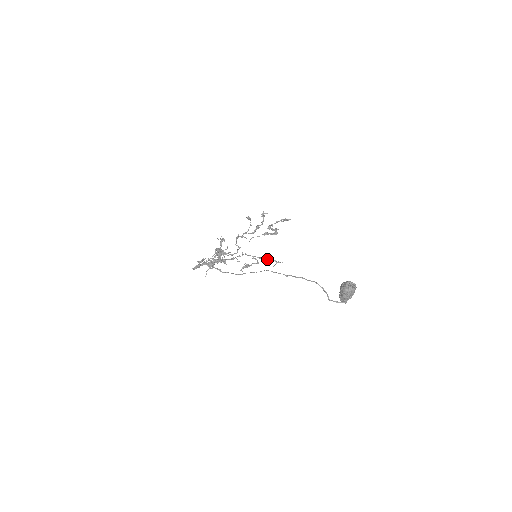
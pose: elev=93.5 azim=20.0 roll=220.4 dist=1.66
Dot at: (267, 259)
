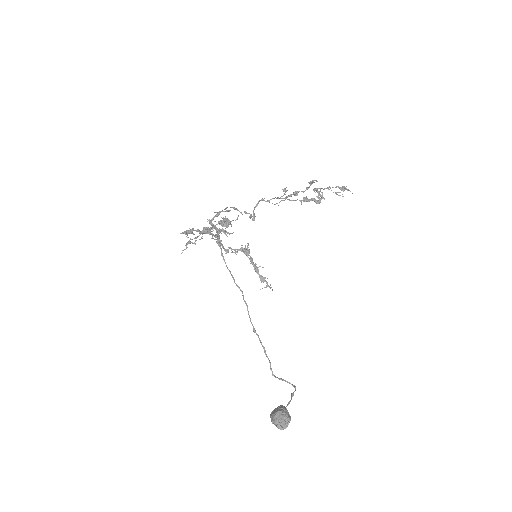
Dot at: (260, 275)
